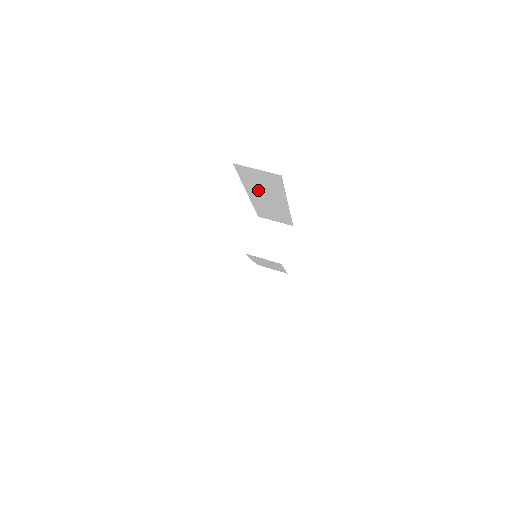
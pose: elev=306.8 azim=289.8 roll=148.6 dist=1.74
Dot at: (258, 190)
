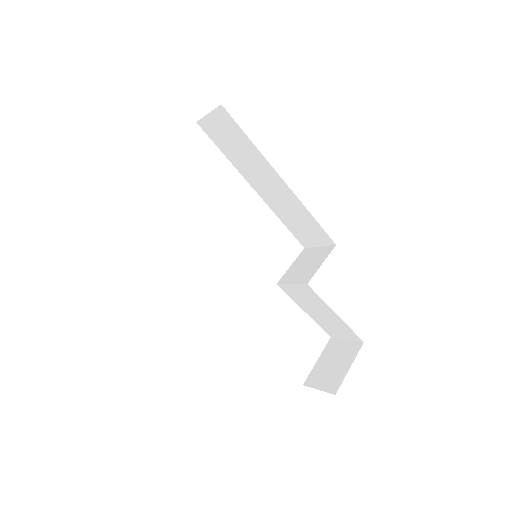
Dot at: (248, 168)
